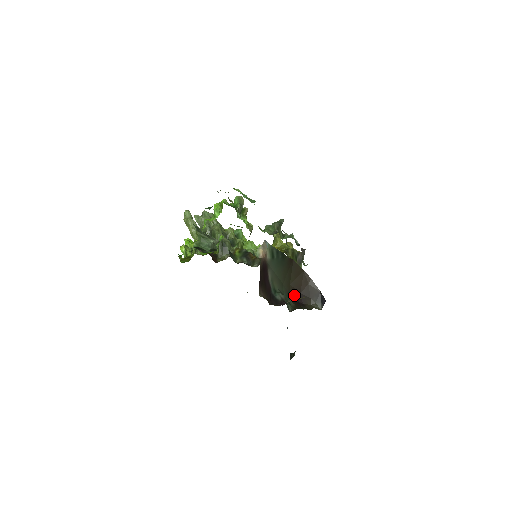
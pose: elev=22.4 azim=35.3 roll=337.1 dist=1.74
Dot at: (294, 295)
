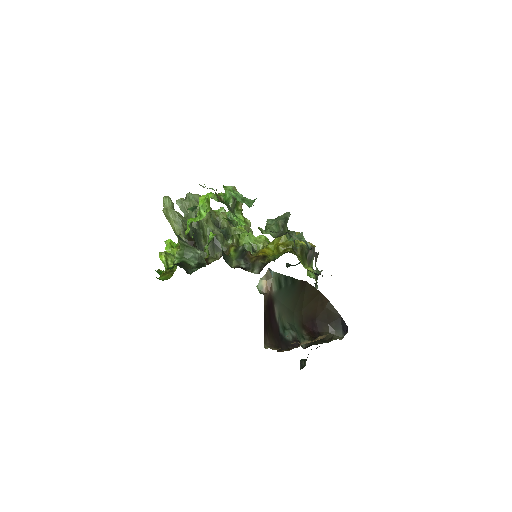
Dot at: (308, 323)
